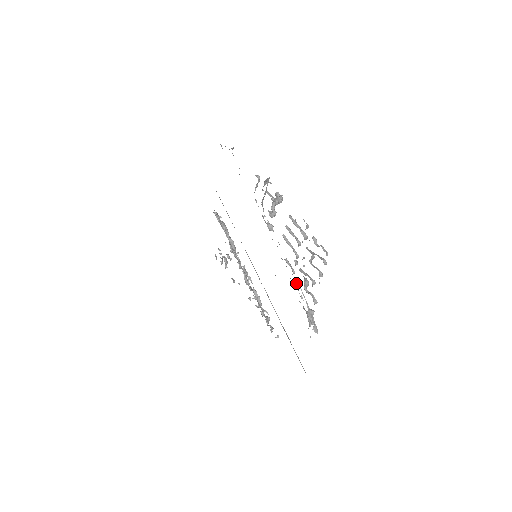
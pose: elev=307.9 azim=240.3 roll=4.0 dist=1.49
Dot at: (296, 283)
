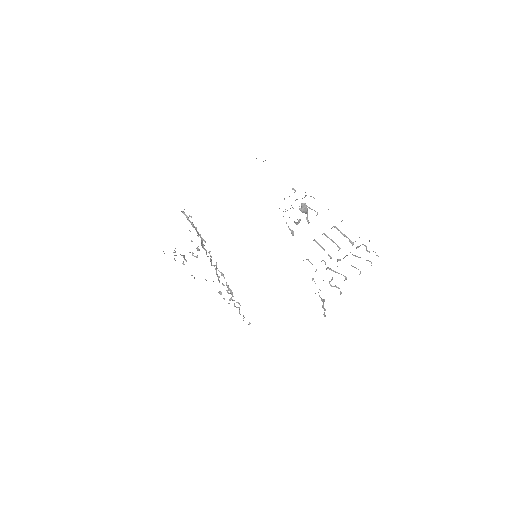
Dot at: (312, 279)
